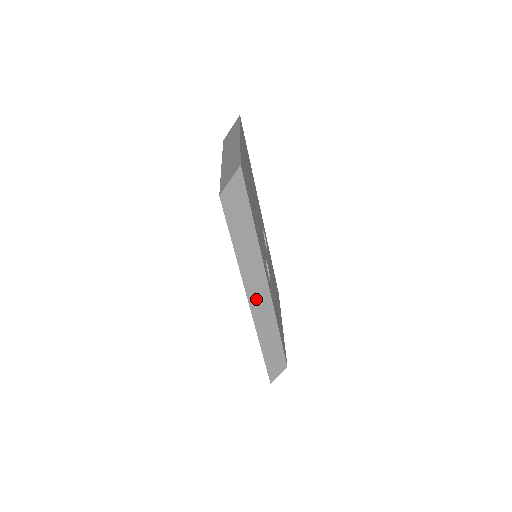
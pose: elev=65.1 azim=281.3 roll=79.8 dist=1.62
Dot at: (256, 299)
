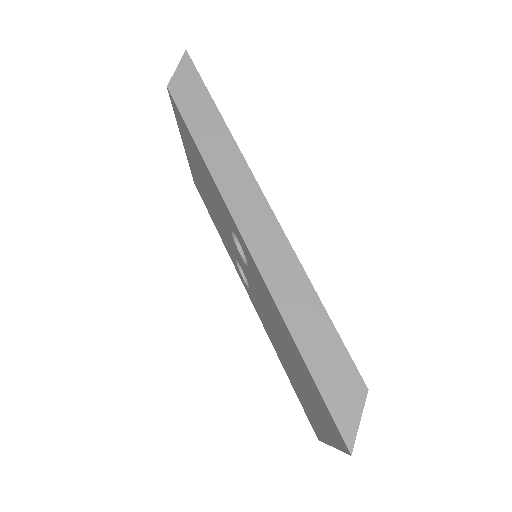
Dot at: (254, 231)
